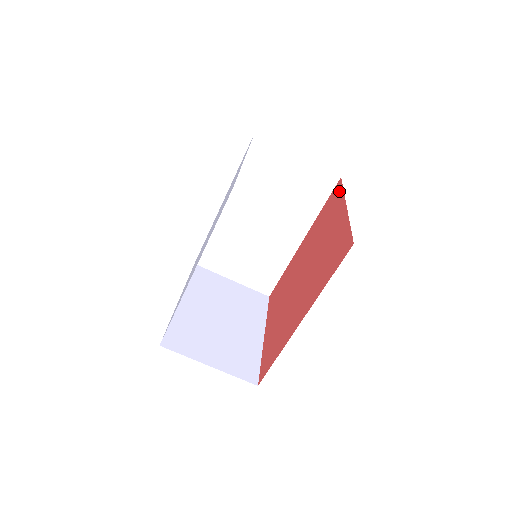
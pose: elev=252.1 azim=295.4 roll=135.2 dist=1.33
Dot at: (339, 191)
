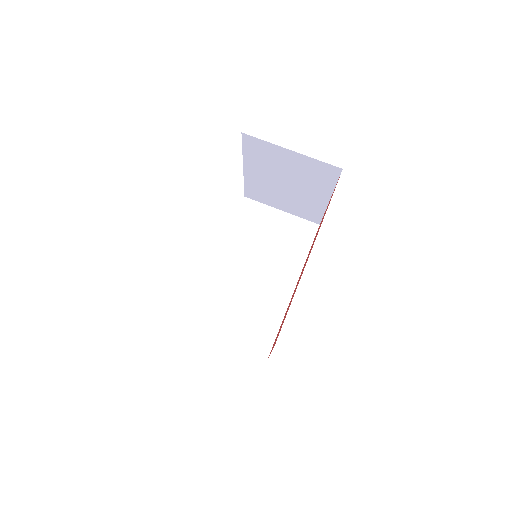
Dot at: occluded
